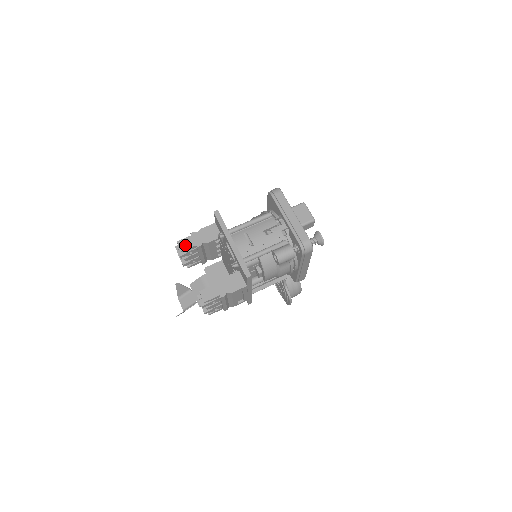
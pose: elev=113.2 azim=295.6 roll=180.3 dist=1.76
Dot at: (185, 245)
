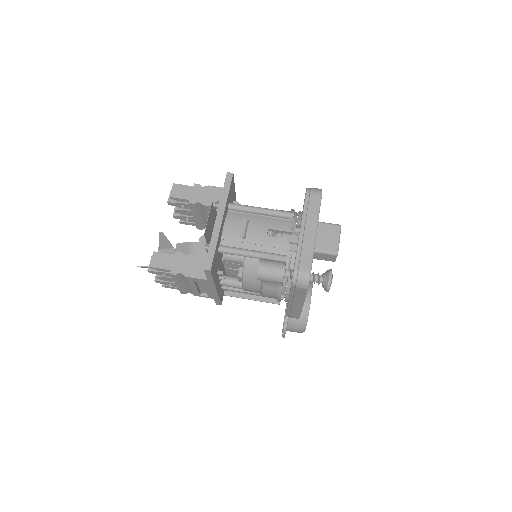
Dot at: (179, 192)
